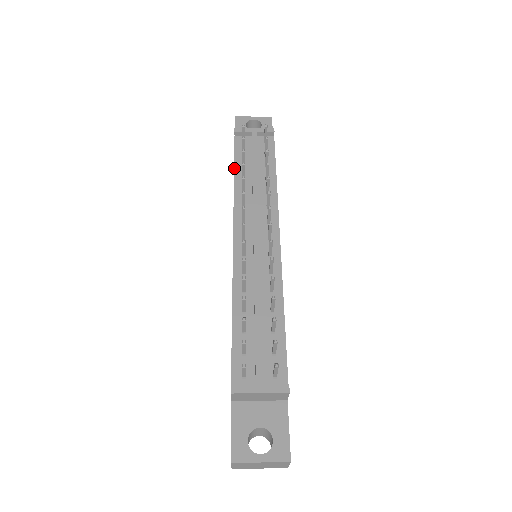
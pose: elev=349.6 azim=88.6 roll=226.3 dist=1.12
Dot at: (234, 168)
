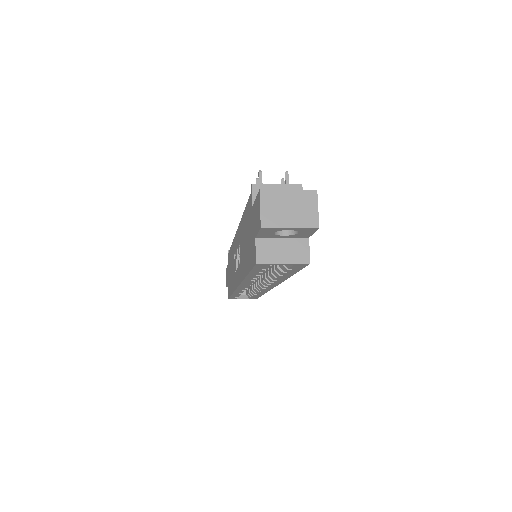
Dot at: occluded
